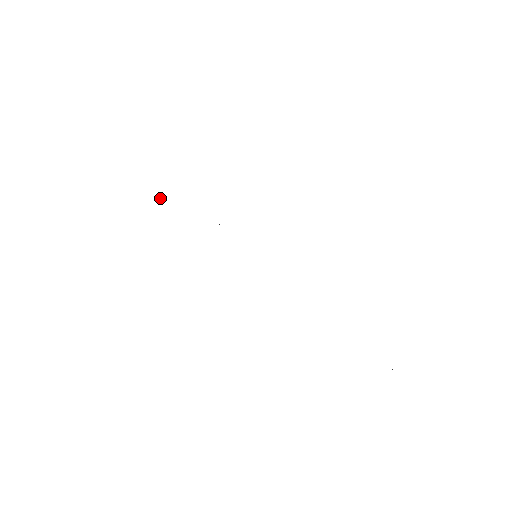
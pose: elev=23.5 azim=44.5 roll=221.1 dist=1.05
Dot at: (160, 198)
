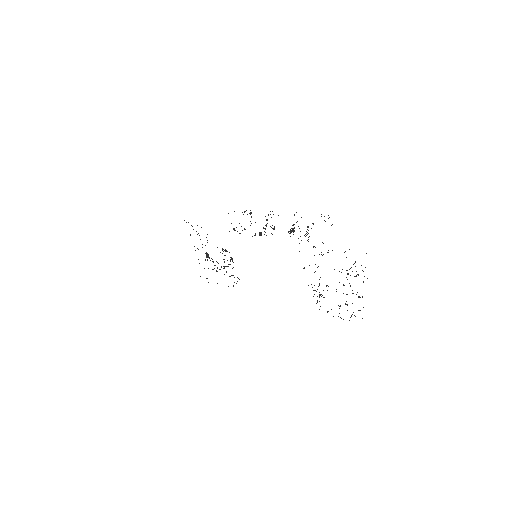
Dot at: occluded
